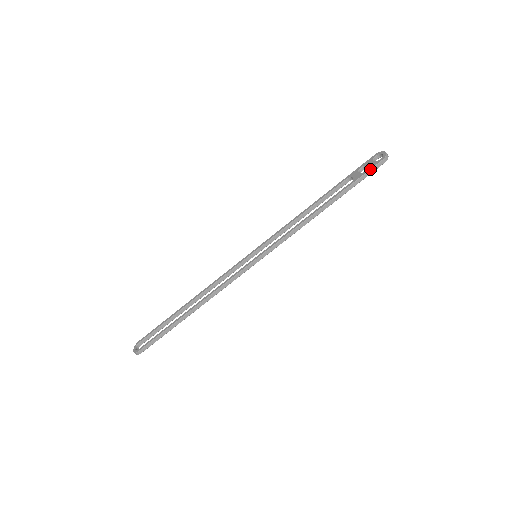
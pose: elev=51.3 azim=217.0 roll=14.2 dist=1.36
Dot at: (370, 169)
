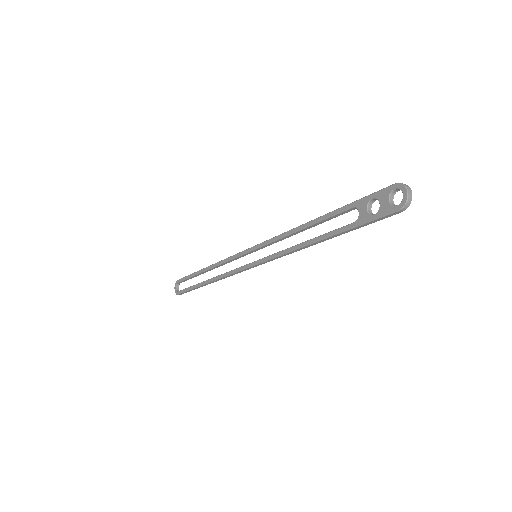
Dot at: (379, 217)
